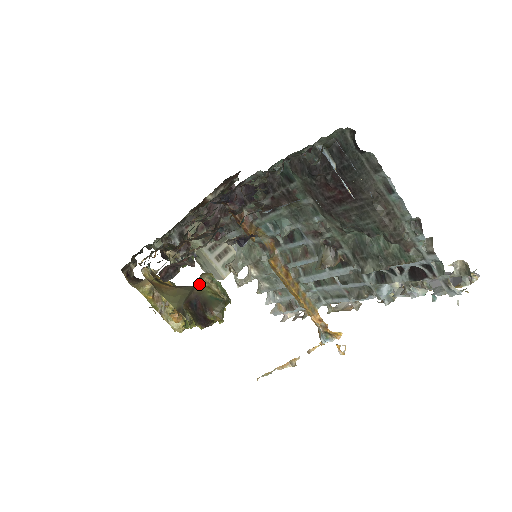
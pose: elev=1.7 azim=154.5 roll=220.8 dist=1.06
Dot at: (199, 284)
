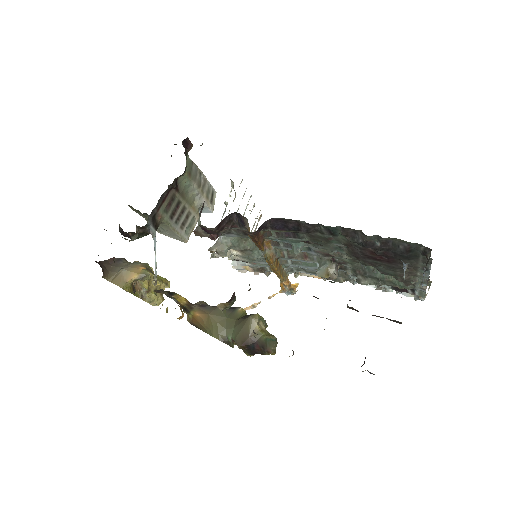
Dot at: (253, 329)
